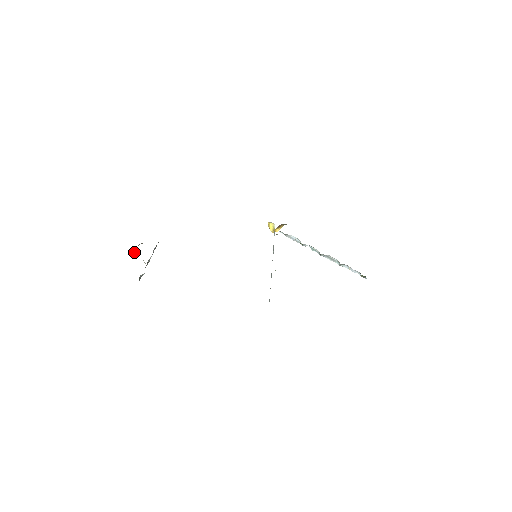
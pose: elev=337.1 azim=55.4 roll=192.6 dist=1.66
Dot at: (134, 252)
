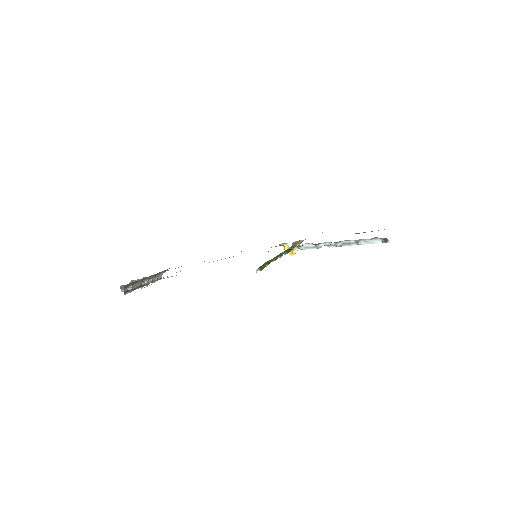
Dot at: occluded
